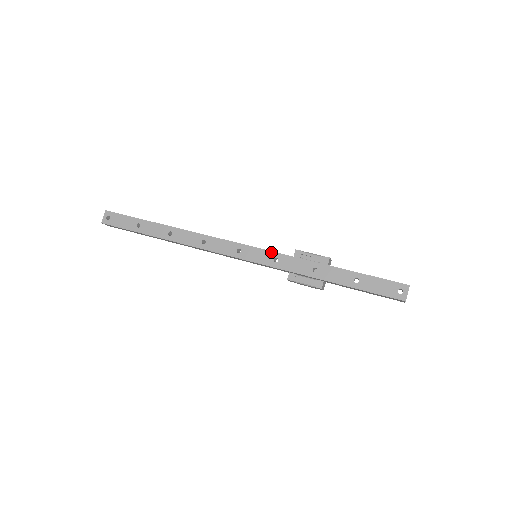
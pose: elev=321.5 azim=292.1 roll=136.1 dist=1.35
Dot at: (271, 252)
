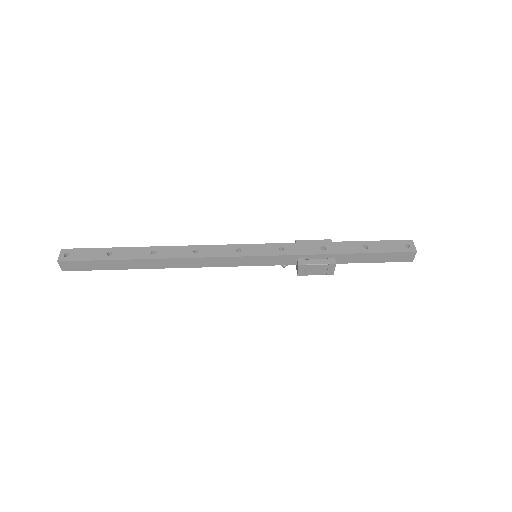
Dot at: (273, 244)
